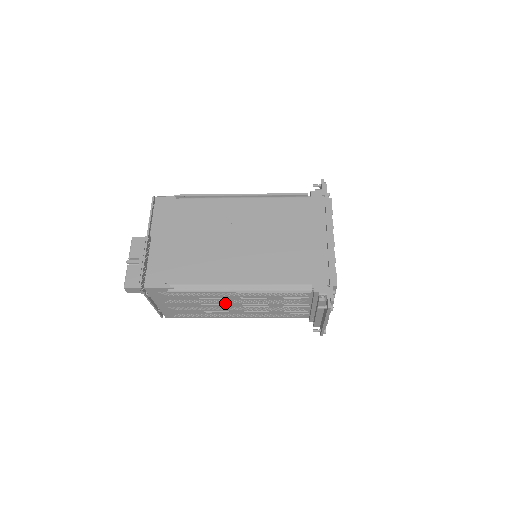
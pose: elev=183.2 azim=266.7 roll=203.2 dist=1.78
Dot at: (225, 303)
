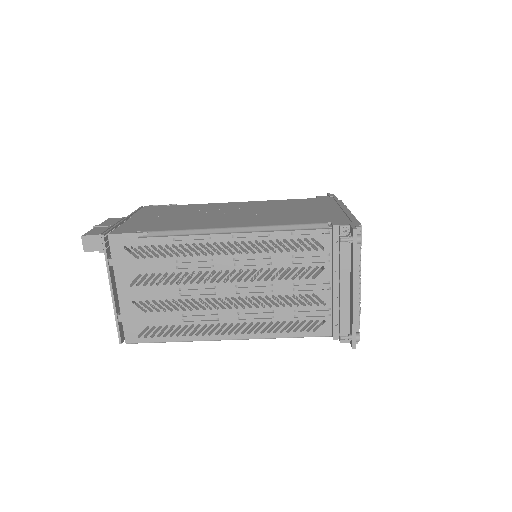
Dot at: (213, 283)
